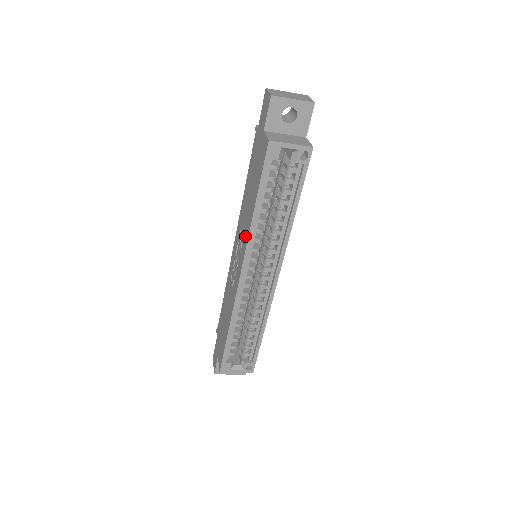
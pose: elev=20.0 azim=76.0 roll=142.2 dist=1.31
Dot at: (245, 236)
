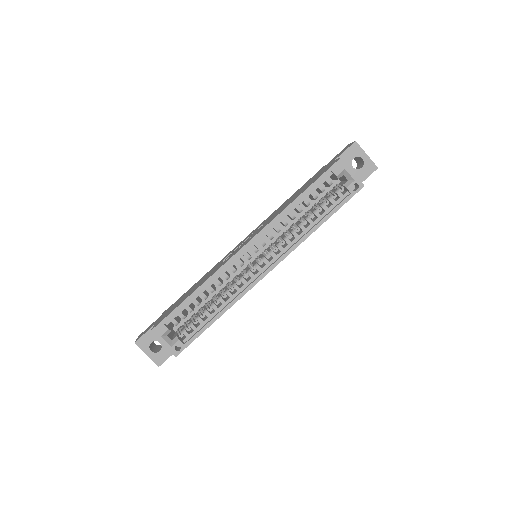
Dot at: (269, 221)
